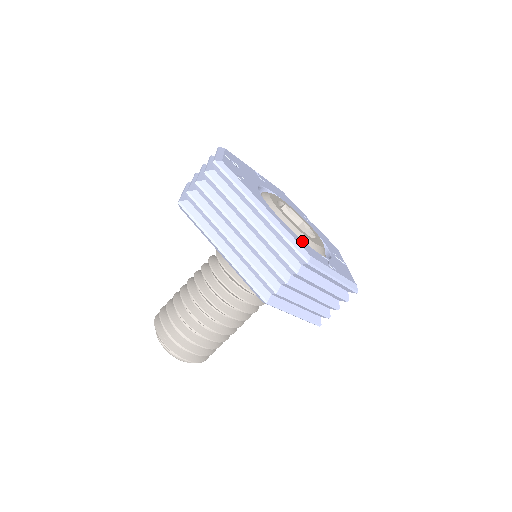
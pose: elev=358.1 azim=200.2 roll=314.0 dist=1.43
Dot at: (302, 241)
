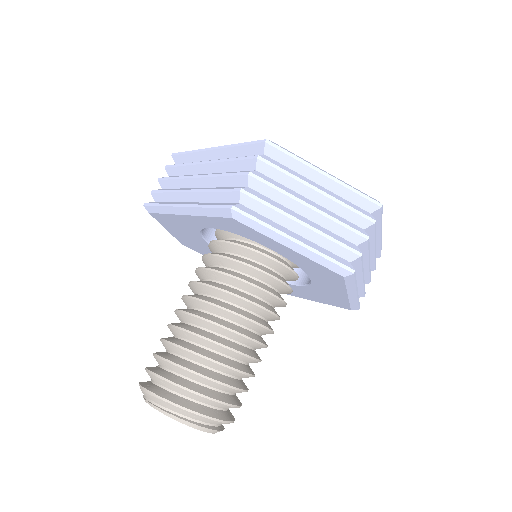
Dot at: occluded
